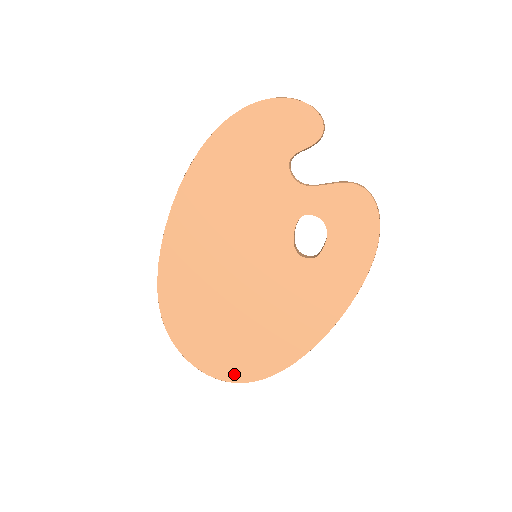
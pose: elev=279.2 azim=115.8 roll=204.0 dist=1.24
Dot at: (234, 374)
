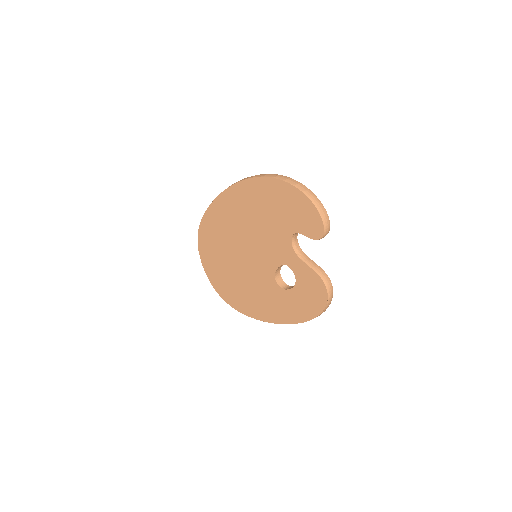
Dot at: (221, 292)
